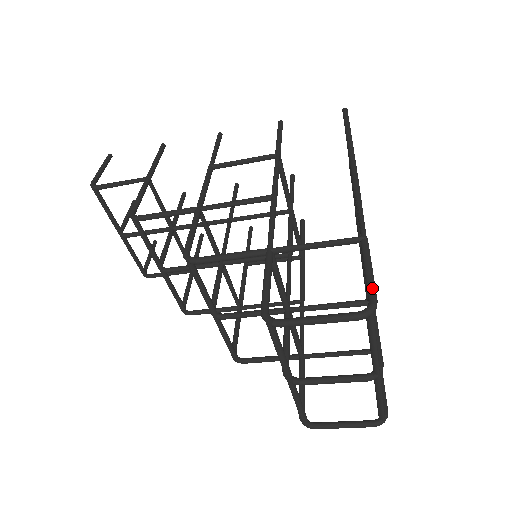
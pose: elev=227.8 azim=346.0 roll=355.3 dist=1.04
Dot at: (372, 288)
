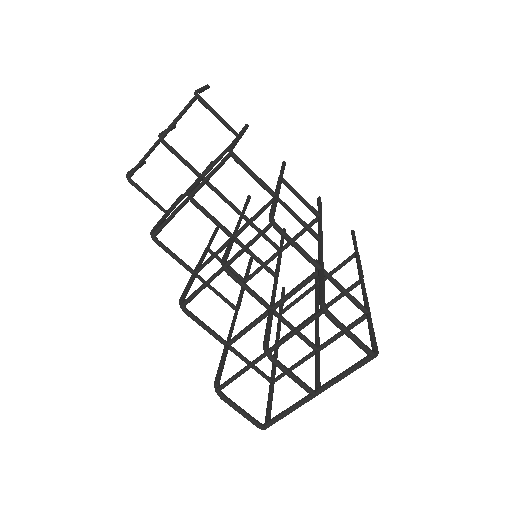
Dot at: occluded
